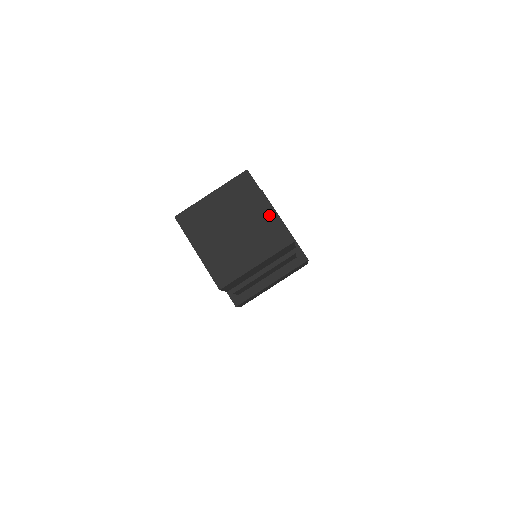
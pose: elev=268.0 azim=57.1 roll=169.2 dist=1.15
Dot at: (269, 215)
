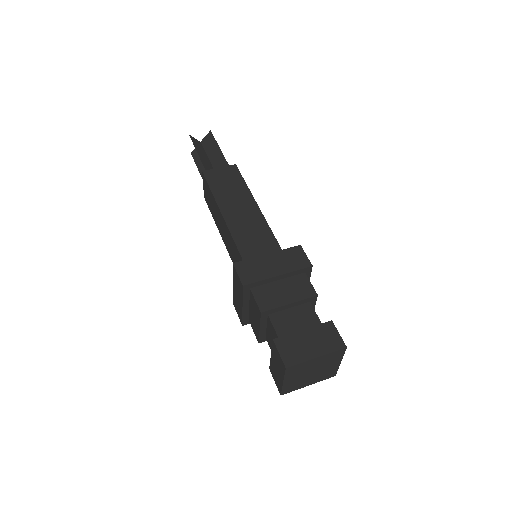
Dot at: (322, 358)
